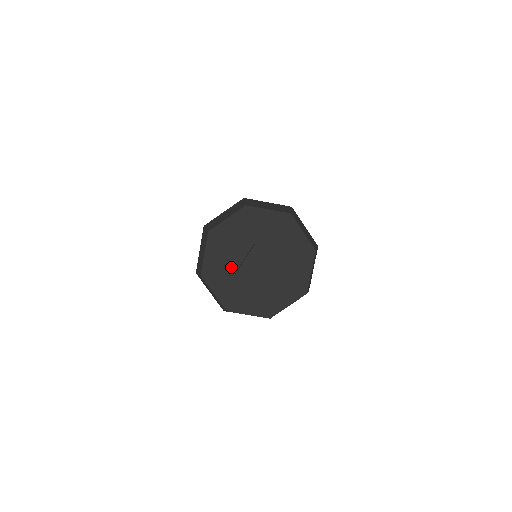
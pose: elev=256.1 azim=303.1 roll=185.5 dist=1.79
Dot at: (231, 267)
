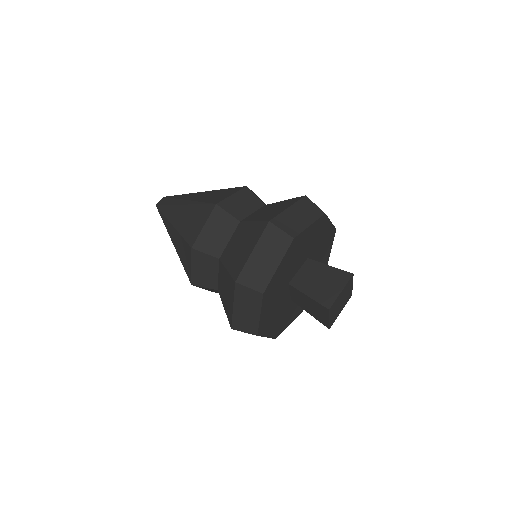
Dot at: (285, 283)
